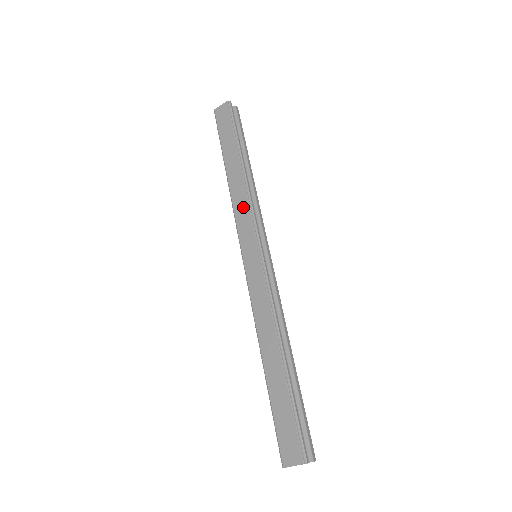
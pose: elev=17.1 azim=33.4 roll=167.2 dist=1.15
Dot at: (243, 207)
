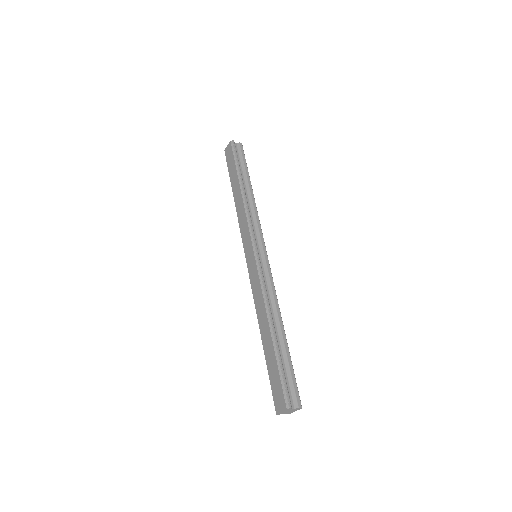
Dot at: (243, 220)
